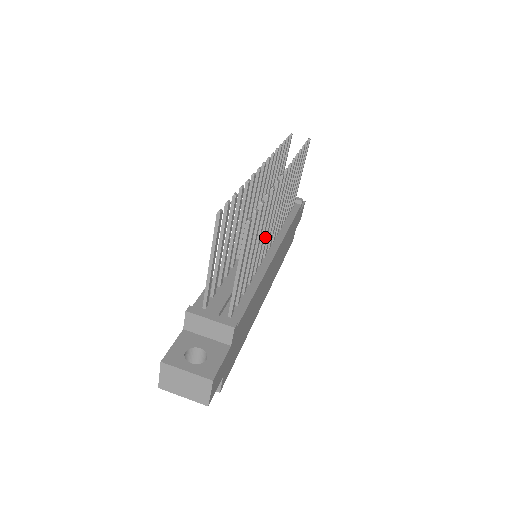
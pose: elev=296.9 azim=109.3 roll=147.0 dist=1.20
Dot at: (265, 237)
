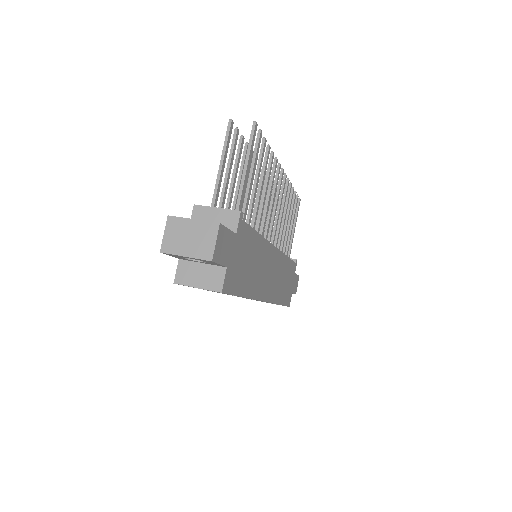
Dot at: (266, 209)
